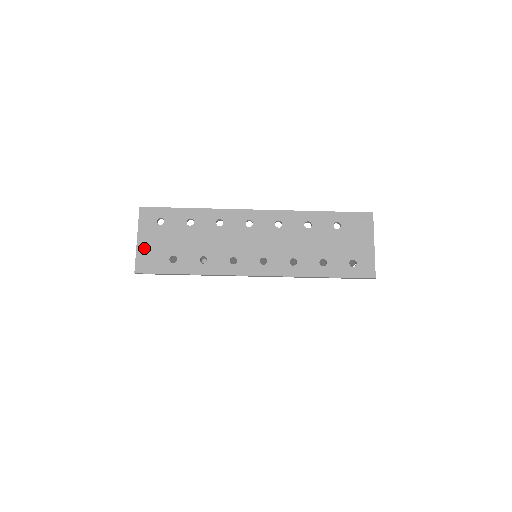
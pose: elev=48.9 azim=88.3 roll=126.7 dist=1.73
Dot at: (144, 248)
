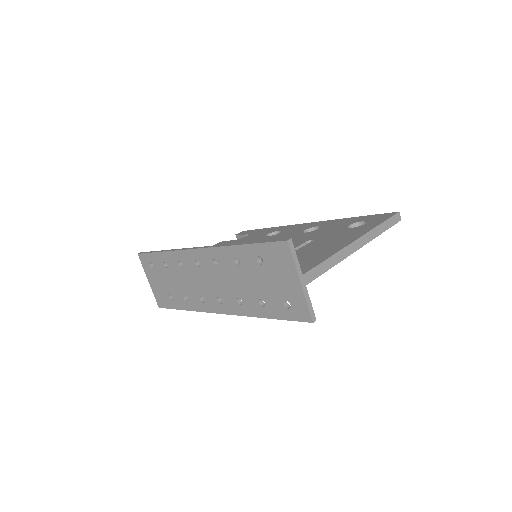
Dot at: (154, 288)
